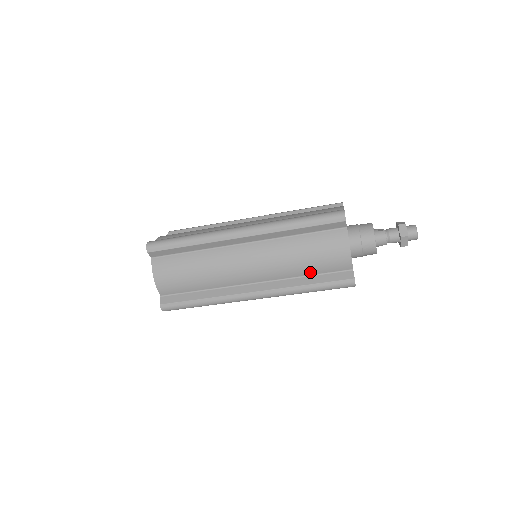
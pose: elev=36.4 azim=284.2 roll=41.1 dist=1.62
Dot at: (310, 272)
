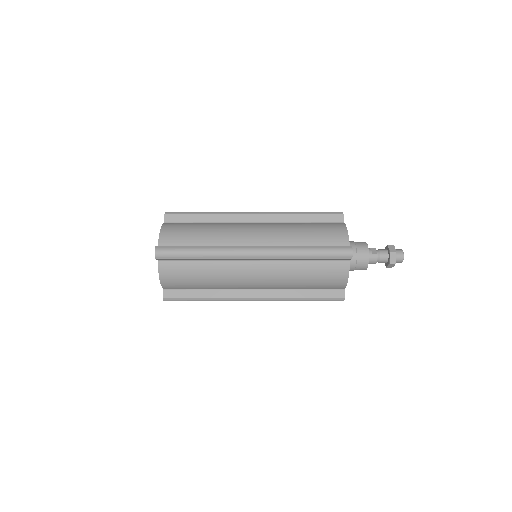
Dot at: (308, 287)
